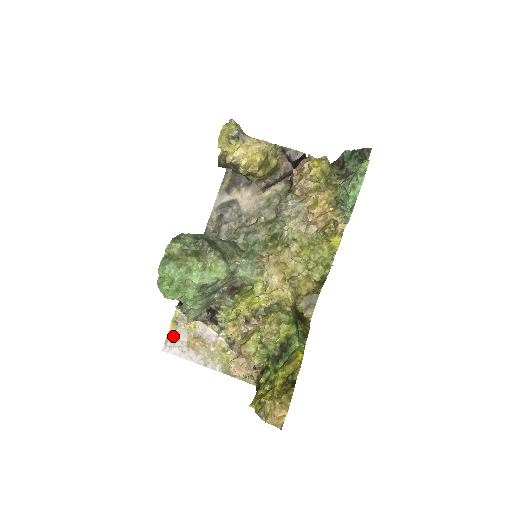
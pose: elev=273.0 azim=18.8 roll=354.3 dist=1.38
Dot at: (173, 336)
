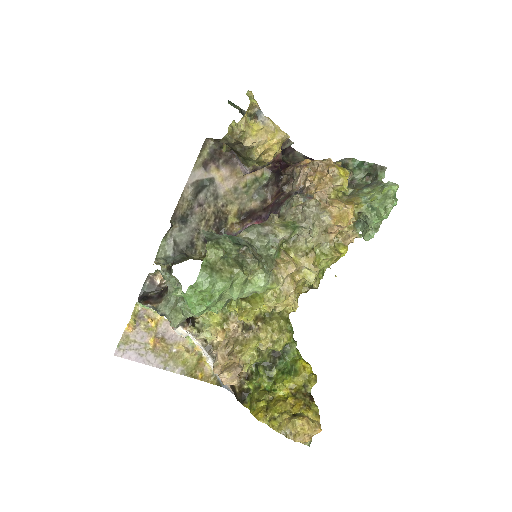
Dot at: (129, 337)
